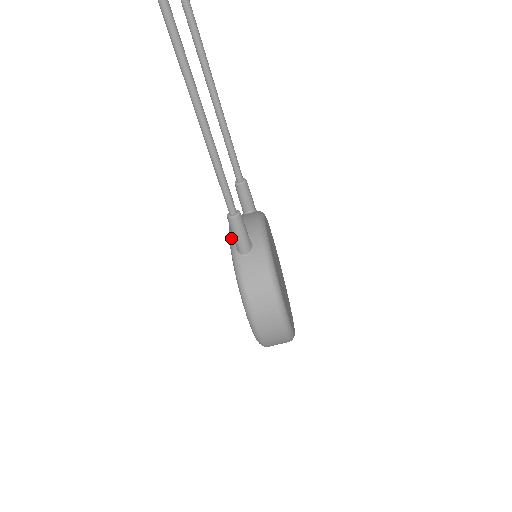
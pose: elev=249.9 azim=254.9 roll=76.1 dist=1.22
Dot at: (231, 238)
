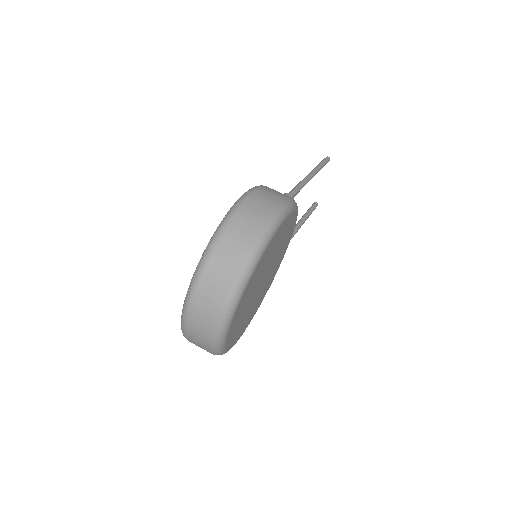
Dot at: occluded
